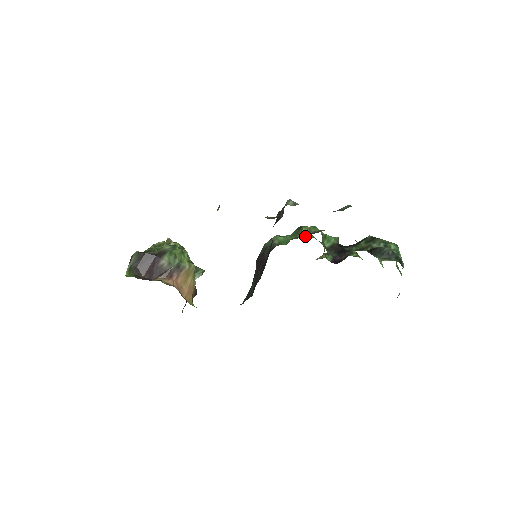
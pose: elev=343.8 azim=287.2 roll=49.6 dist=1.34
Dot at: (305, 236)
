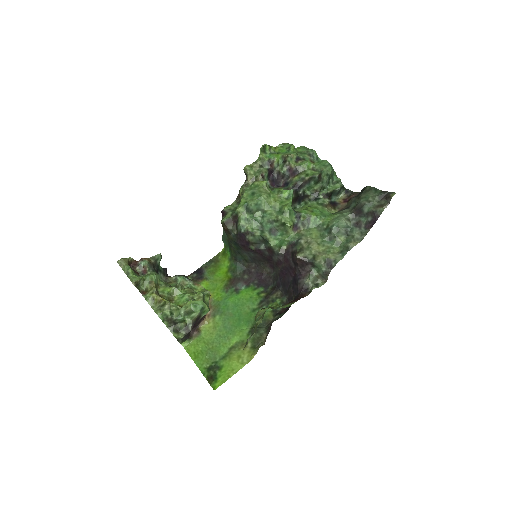
Dot at: (270, 208)
